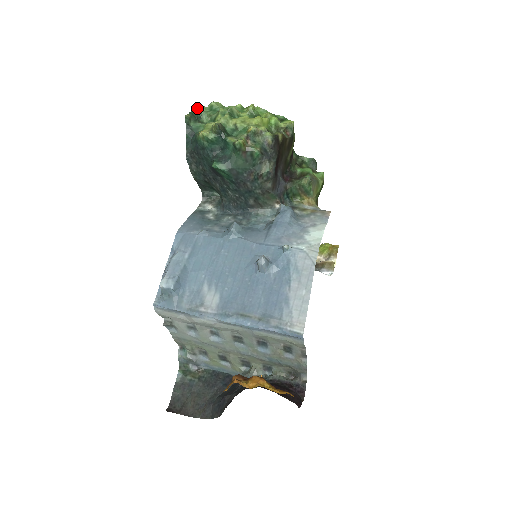
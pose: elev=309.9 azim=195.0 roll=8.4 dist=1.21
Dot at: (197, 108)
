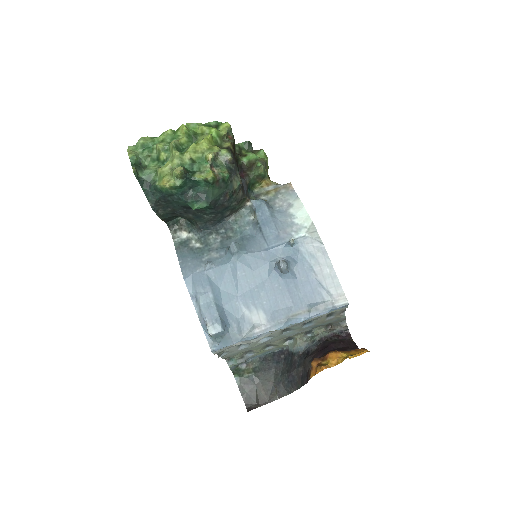
Dot at: (134, 156)
